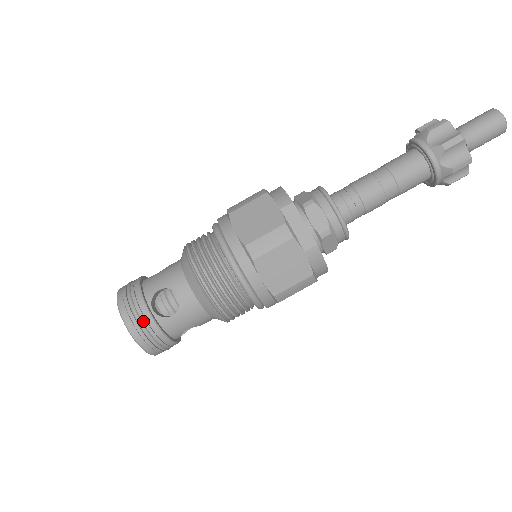
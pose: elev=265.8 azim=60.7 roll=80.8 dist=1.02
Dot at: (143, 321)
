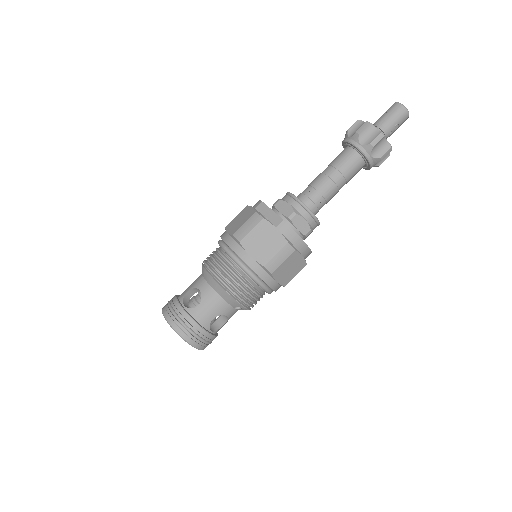
Dot at: (178, 314)
